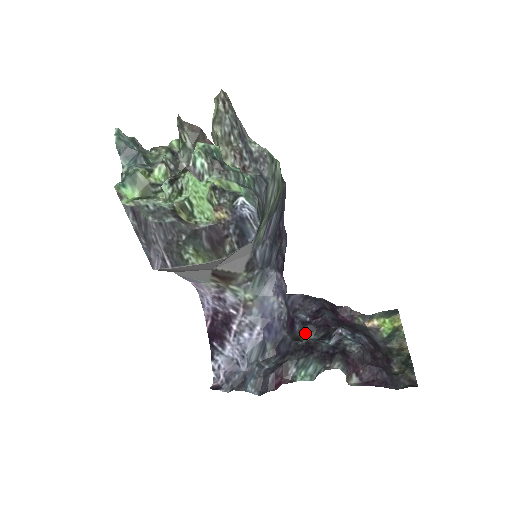
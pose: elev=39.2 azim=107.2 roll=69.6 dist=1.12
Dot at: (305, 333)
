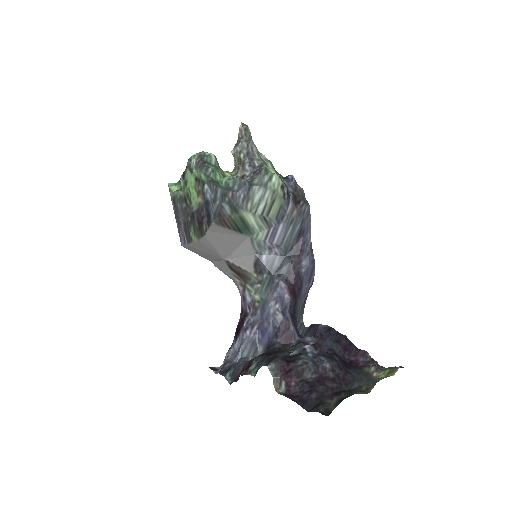
Dot at: (293, 349)
